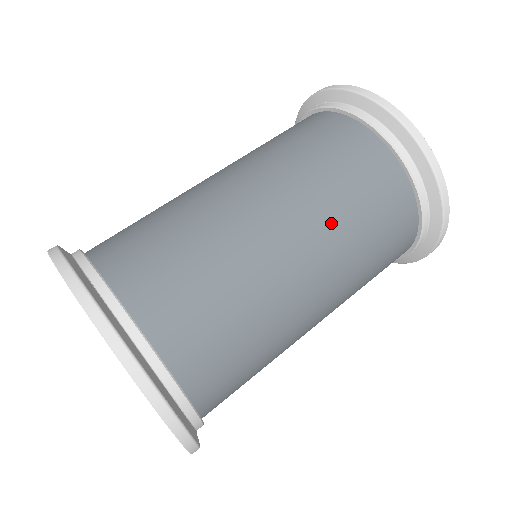
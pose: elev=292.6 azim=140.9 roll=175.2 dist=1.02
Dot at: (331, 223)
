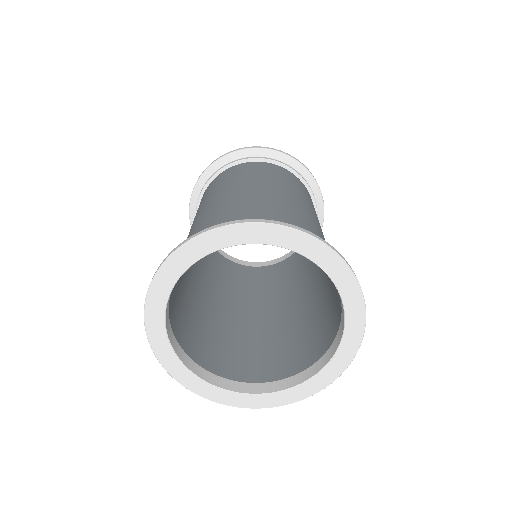
Dot at: (288, 186)
